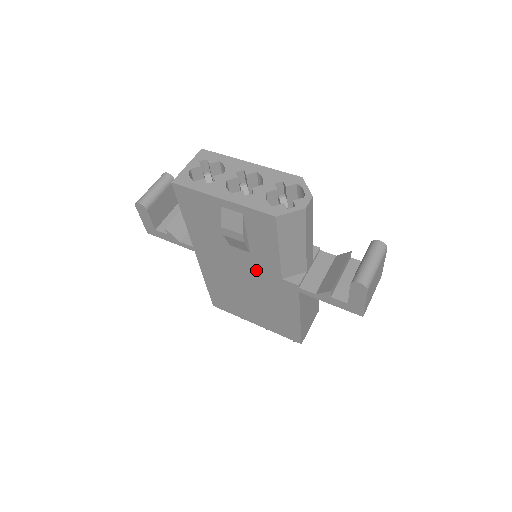
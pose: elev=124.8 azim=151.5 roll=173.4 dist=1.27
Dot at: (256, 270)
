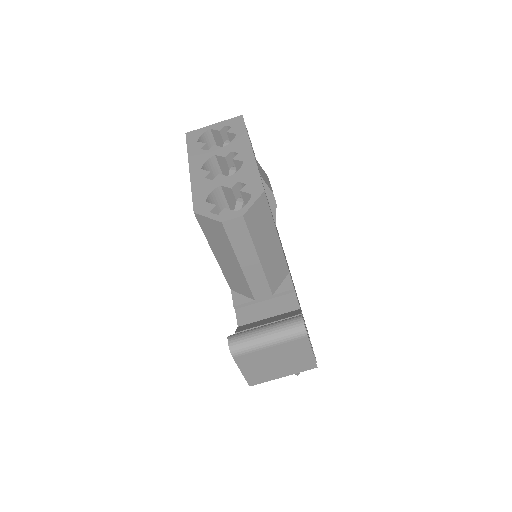
Dot at: occluded
